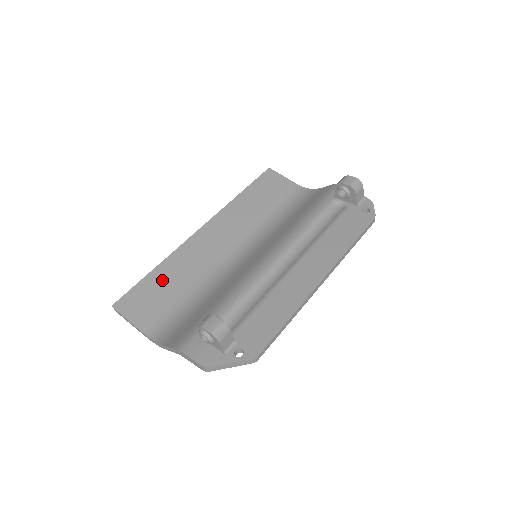
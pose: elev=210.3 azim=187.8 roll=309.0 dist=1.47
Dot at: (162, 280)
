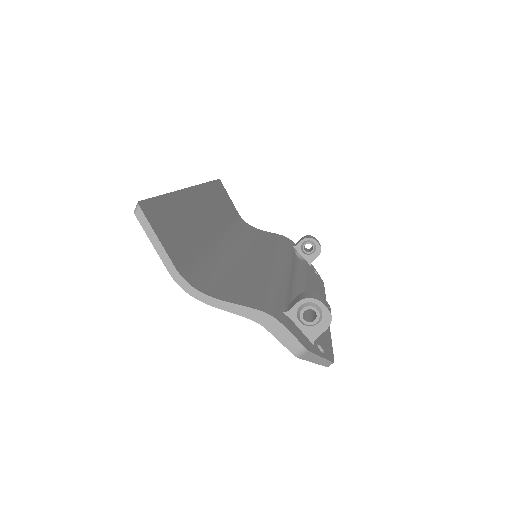
Dot at: (177, 215)
